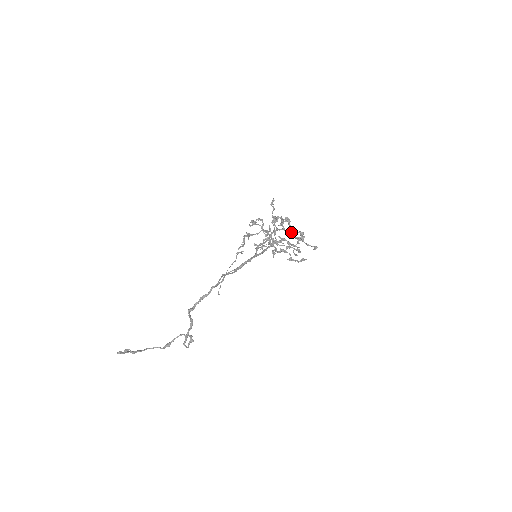
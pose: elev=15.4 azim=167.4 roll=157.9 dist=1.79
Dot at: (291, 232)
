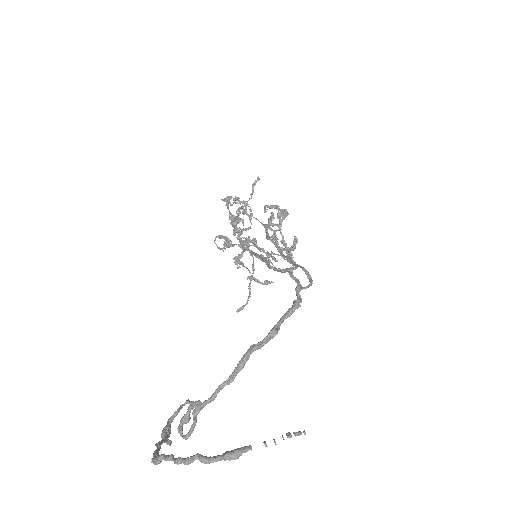
Dot at: (275, 235)
